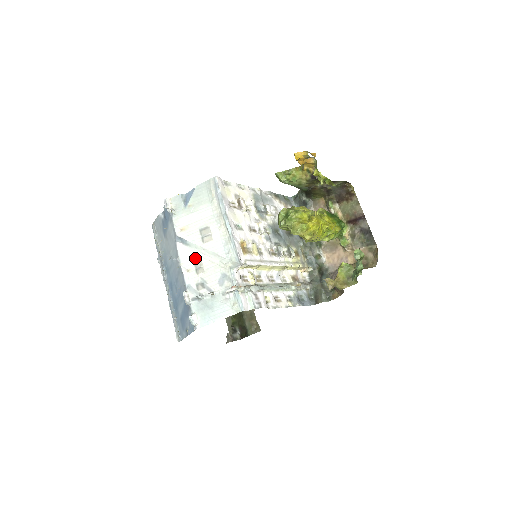
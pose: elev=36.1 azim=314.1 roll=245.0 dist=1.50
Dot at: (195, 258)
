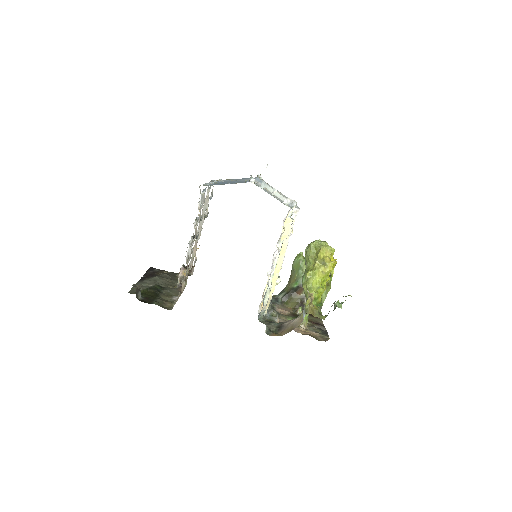
Dot at: occluded
